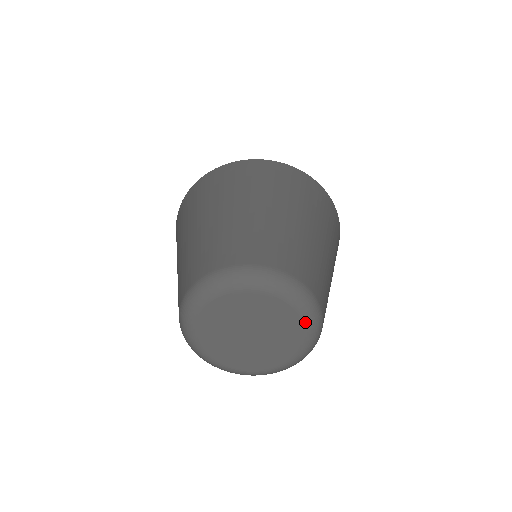
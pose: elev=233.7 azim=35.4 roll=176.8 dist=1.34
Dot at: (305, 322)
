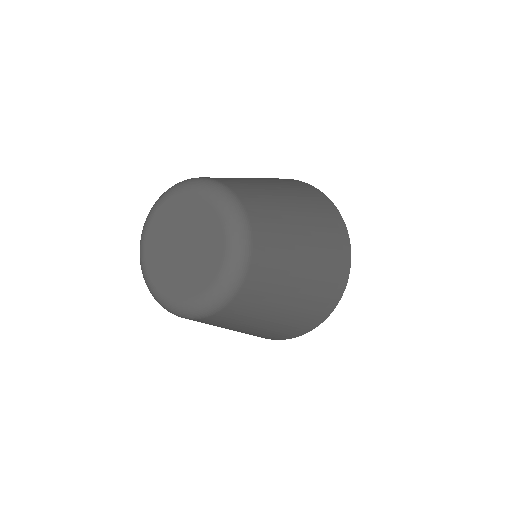
Dot at: (189, 191)
